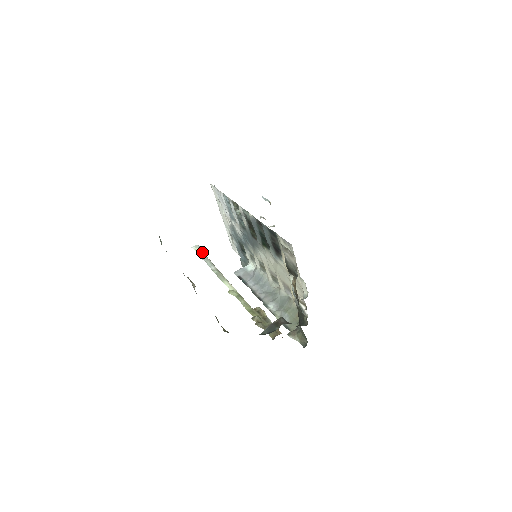
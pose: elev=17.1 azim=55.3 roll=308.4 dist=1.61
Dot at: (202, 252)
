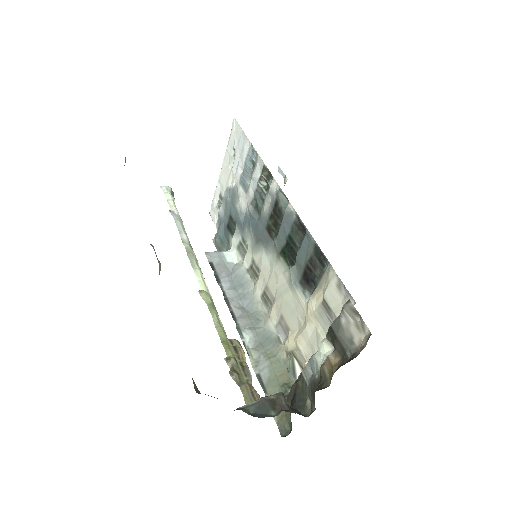
Dot at: (174, 202)
